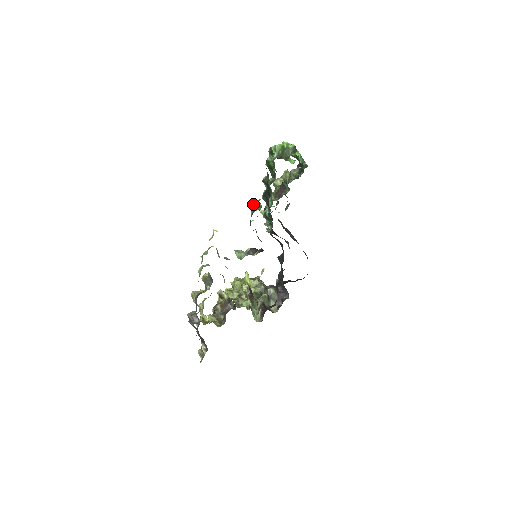
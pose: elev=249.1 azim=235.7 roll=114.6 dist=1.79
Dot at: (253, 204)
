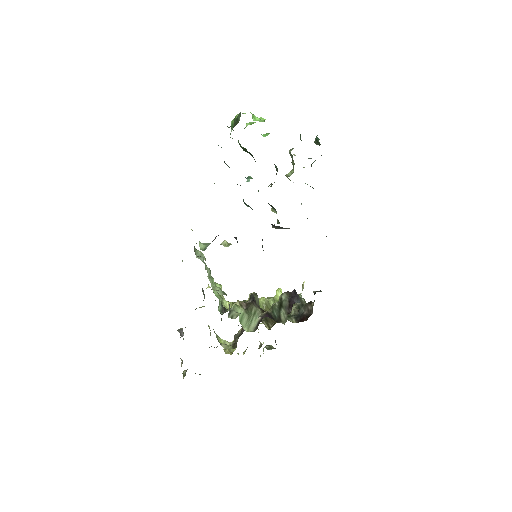
Dot at: occluded
